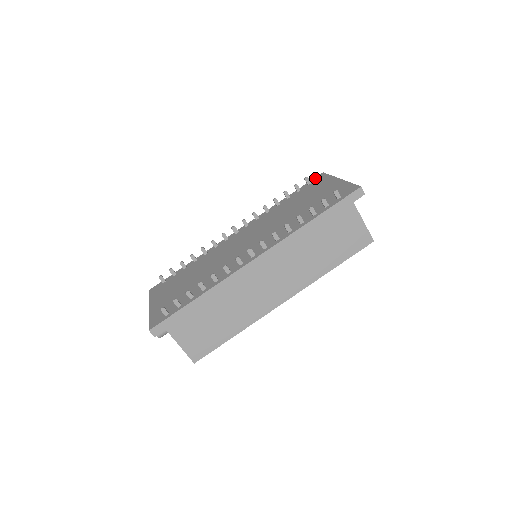
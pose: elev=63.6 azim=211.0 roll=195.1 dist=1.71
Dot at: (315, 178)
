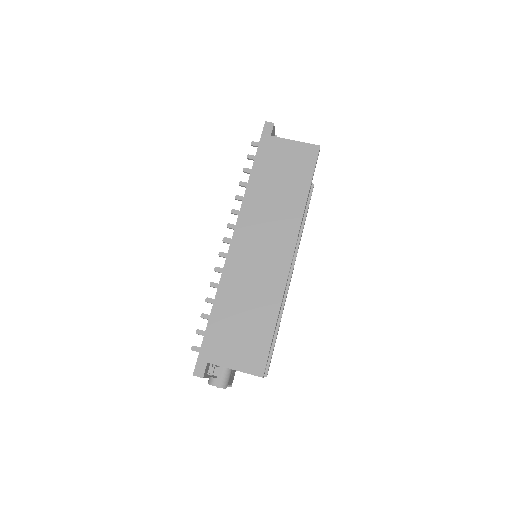
Dot at: occluded
